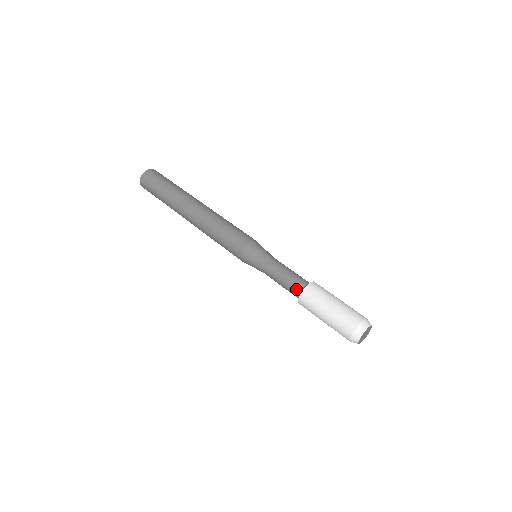
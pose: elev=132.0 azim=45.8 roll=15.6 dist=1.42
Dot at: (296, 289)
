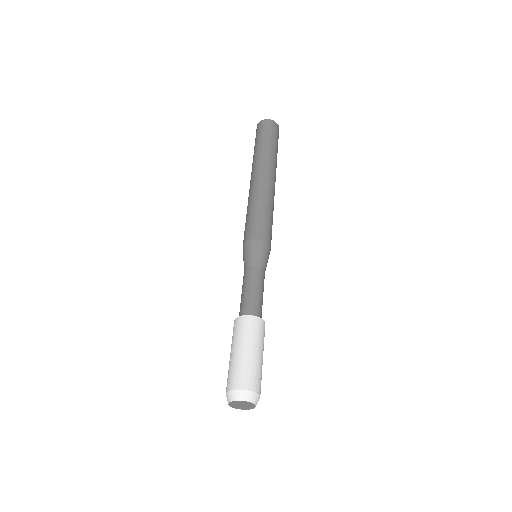
Dot at: (246, 309)
